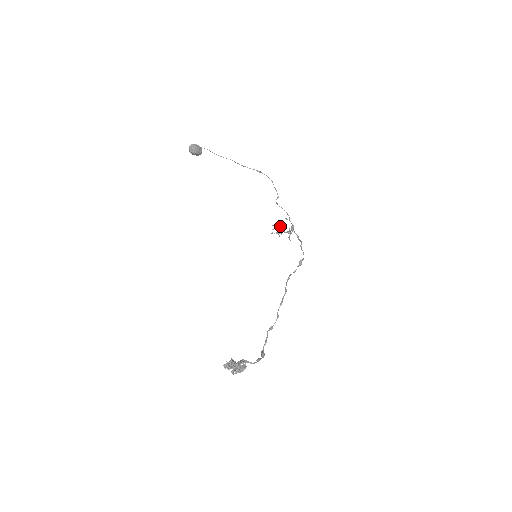
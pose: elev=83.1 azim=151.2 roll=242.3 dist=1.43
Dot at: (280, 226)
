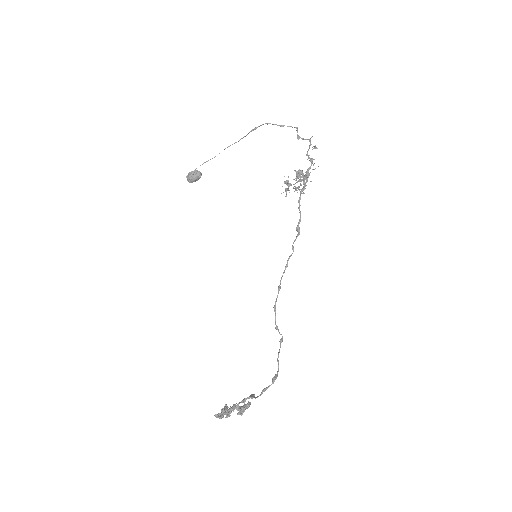
Dot at: (287, 183)
